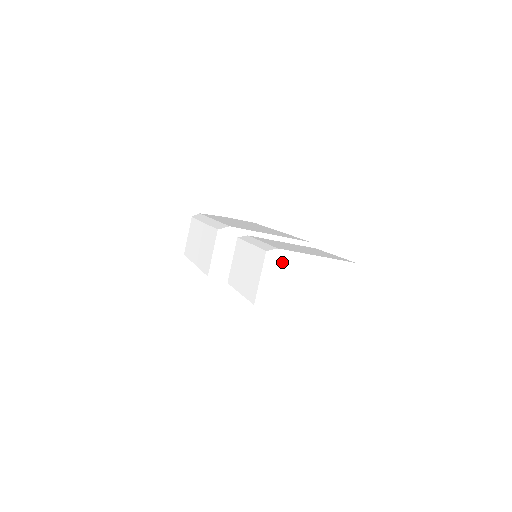
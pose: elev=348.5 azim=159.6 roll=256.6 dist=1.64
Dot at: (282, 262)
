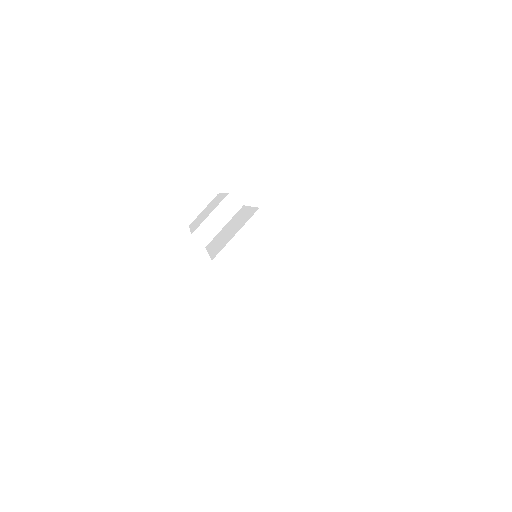
Dot at: (271, 232)
